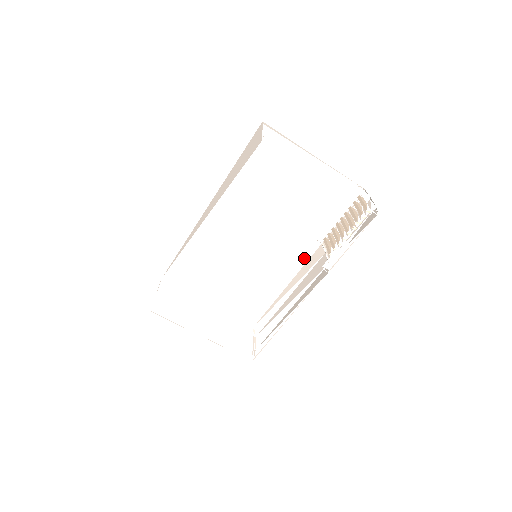
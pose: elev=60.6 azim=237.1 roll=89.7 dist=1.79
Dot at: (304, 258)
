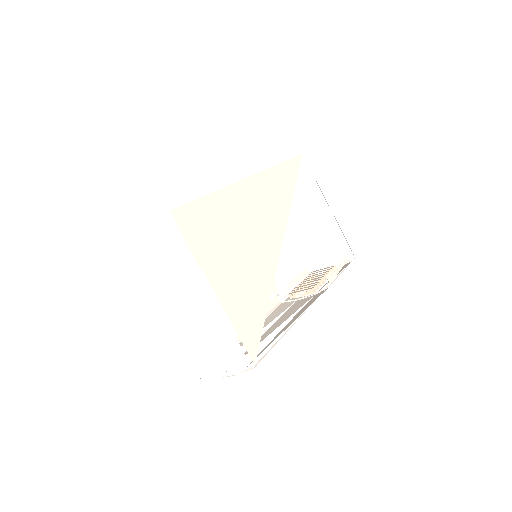
Dot at: occluded
